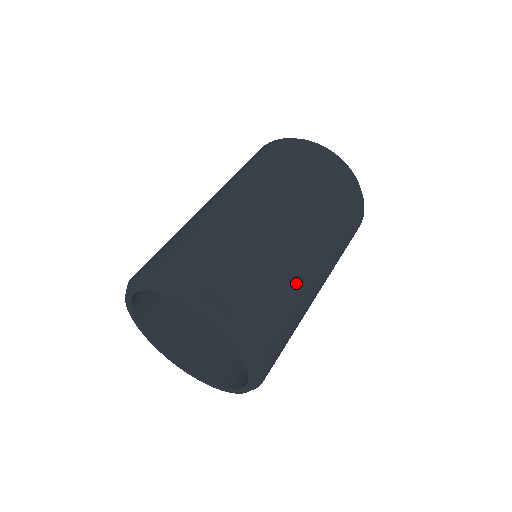
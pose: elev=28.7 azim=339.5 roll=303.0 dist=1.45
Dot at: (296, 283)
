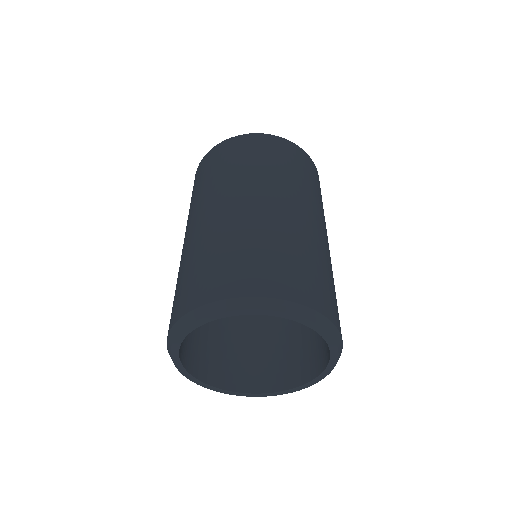
Dot at: (317, 249)
